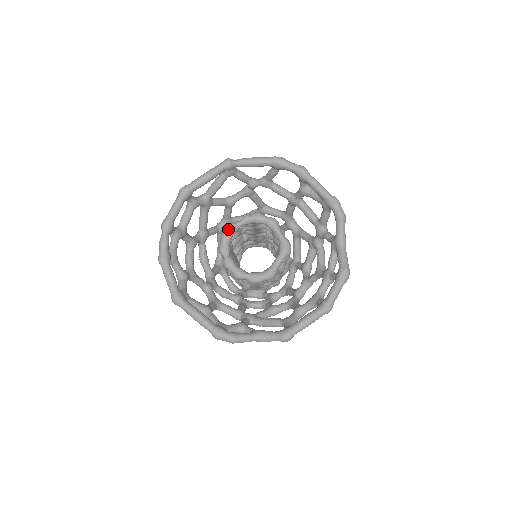
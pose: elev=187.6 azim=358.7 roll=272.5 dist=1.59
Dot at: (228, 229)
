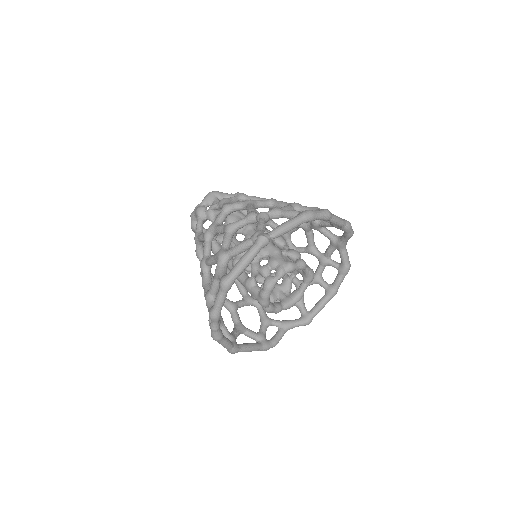
Dot at: (270, 291)
